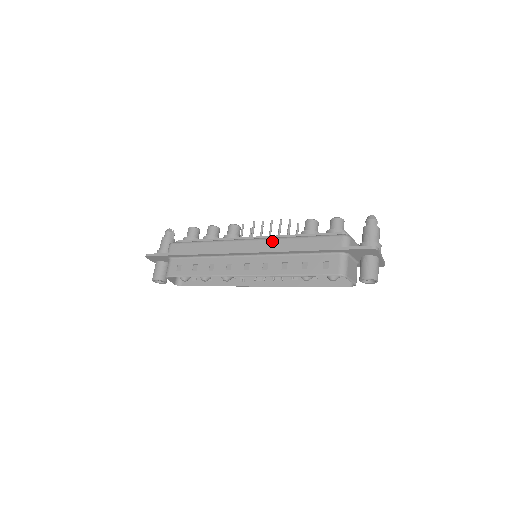
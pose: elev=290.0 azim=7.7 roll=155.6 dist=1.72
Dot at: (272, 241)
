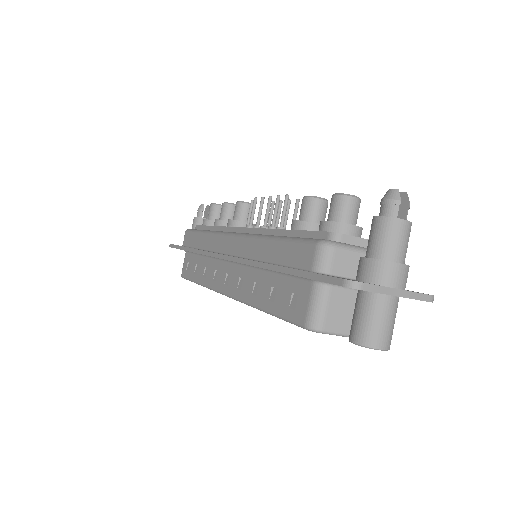
Dot at: (247, 241)
